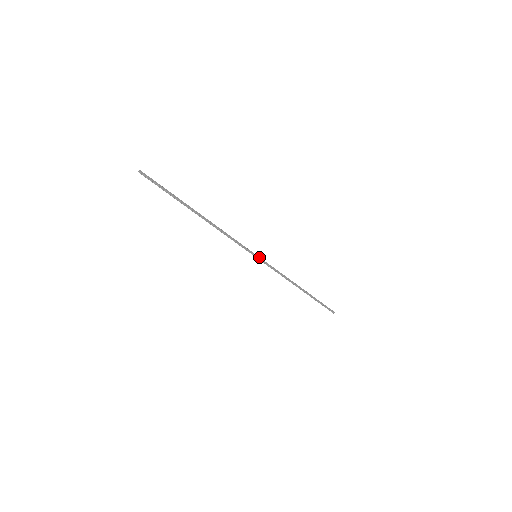
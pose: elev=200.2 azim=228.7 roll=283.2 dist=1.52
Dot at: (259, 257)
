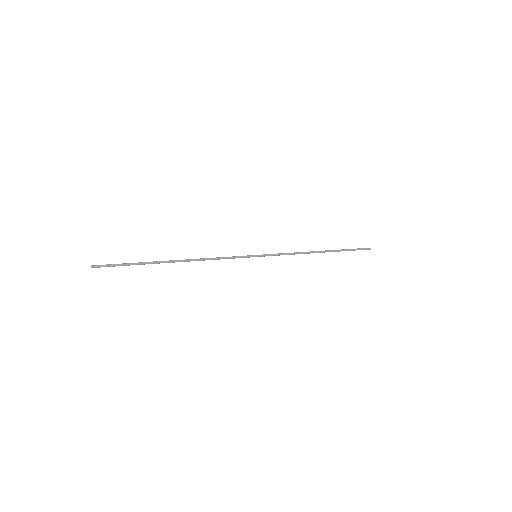
Dot at: (260, 255)
